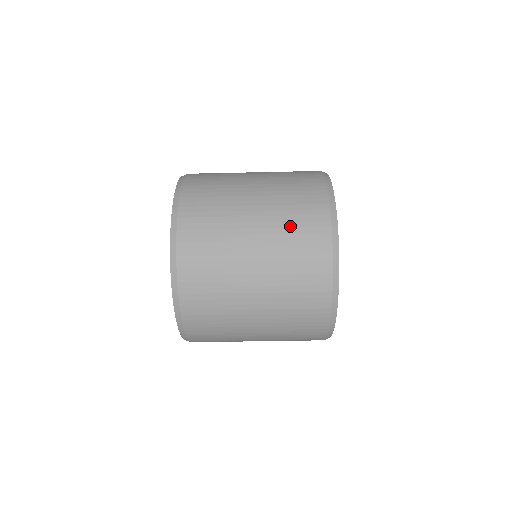
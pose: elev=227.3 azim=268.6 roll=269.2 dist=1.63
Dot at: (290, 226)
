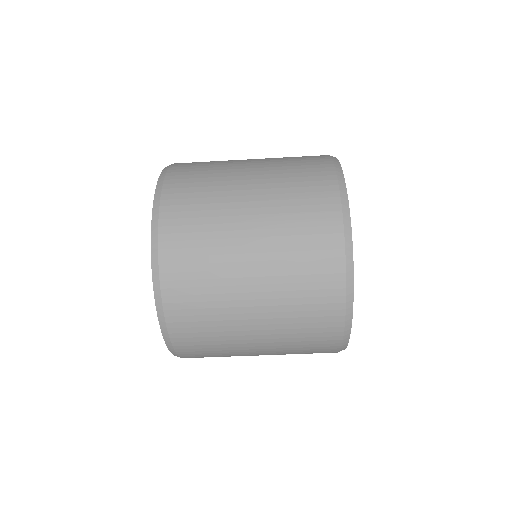
Dot at: (296, 281)
